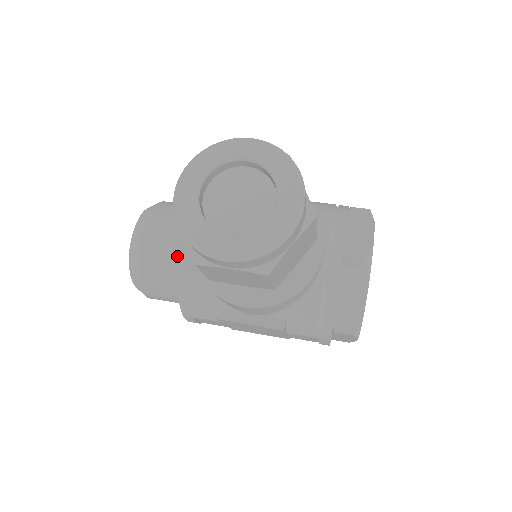
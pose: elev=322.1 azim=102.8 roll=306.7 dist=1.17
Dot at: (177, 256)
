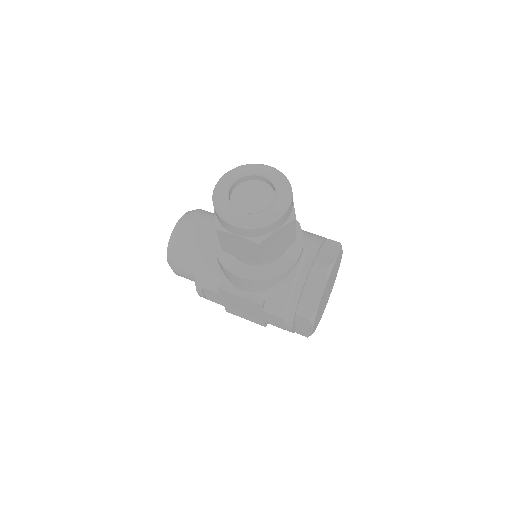
Dot at: (203, 242)
